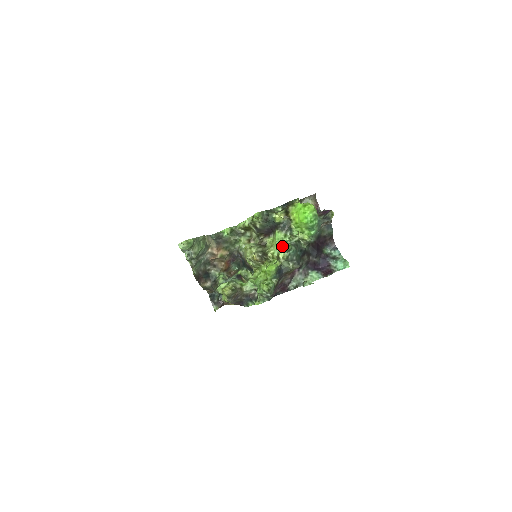
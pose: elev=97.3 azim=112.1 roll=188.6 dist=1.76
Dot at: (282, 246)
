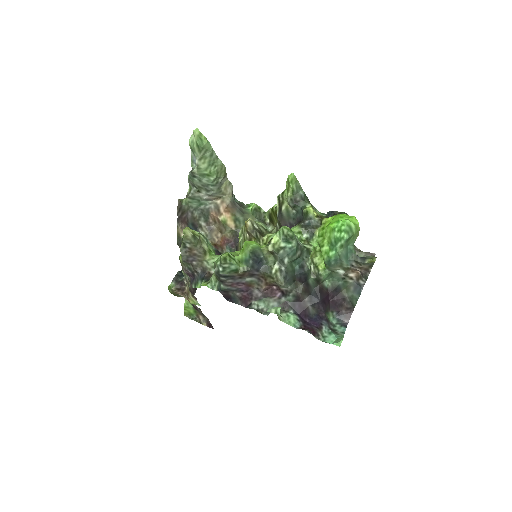
Dot at: (284, 226)
